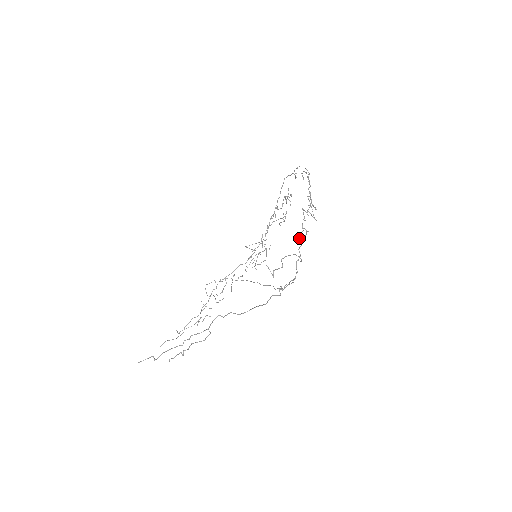
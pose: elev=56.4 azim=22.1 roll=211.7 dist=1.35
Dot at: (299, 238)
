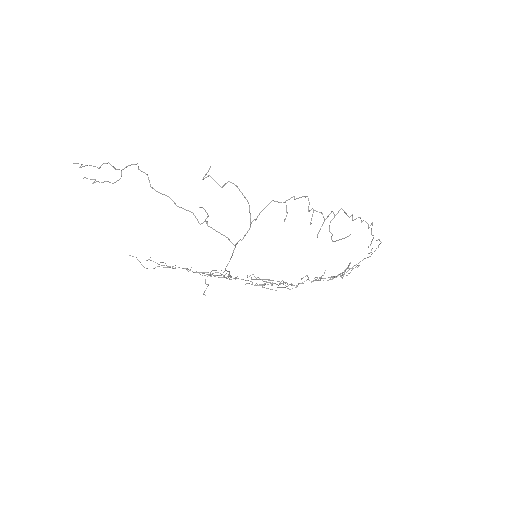
Dot at: (271, 201)
